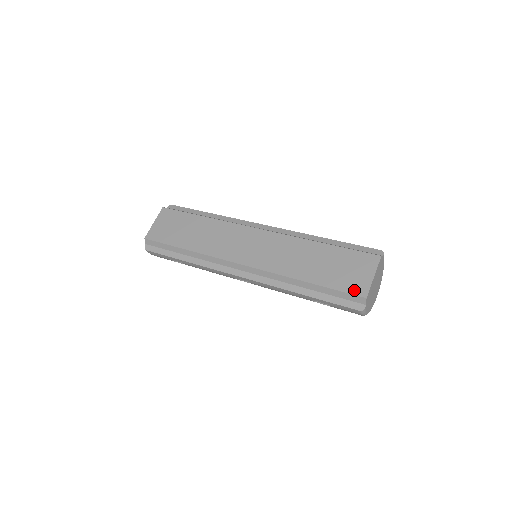
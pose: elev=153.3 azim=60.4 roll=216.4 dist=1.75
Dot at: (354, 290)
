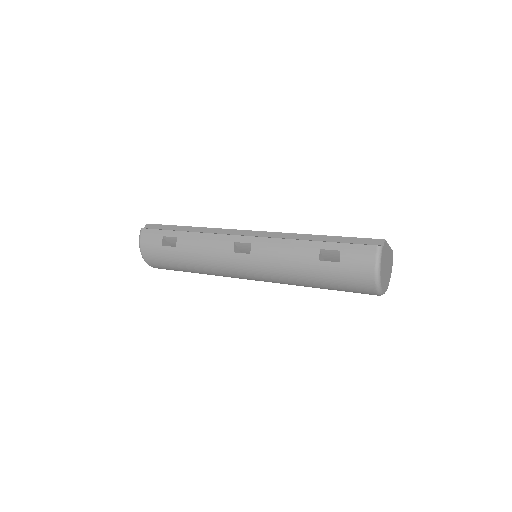
Dot at: (371, 239)
